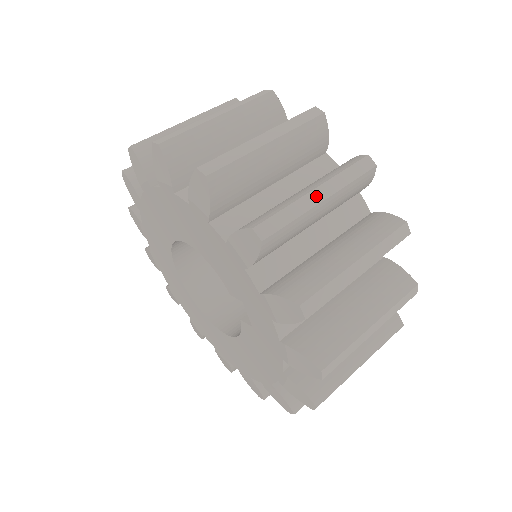
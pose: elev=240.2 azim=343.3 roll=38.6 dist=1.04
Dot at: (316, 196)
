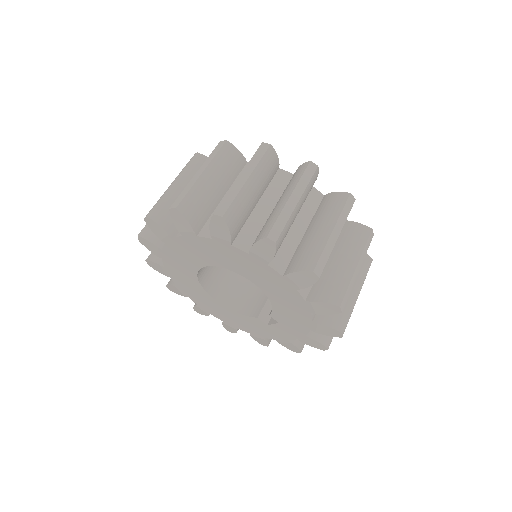
Dot at: occluded
